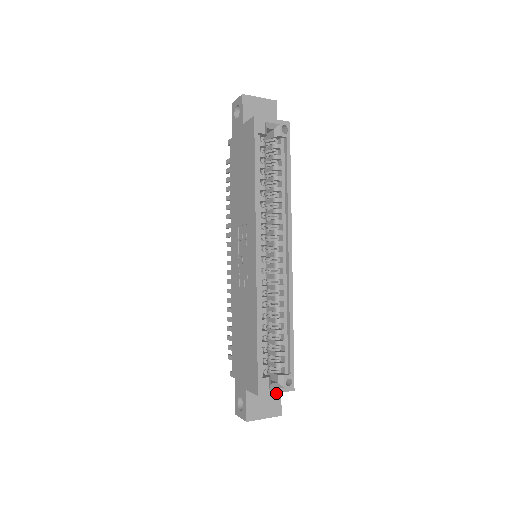
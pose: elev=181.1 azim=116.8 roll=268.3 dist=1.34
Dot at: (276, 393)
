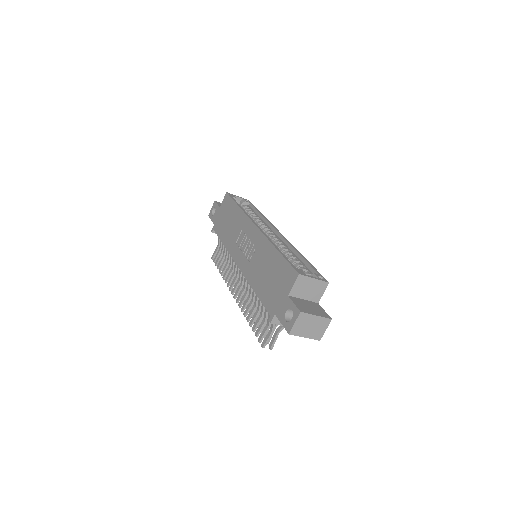
Dot at: (317, 306)
